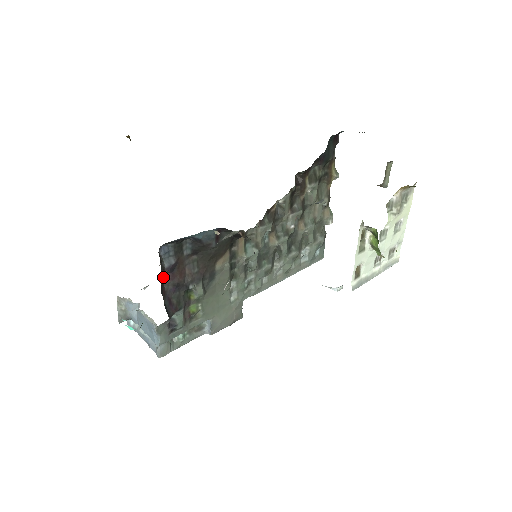
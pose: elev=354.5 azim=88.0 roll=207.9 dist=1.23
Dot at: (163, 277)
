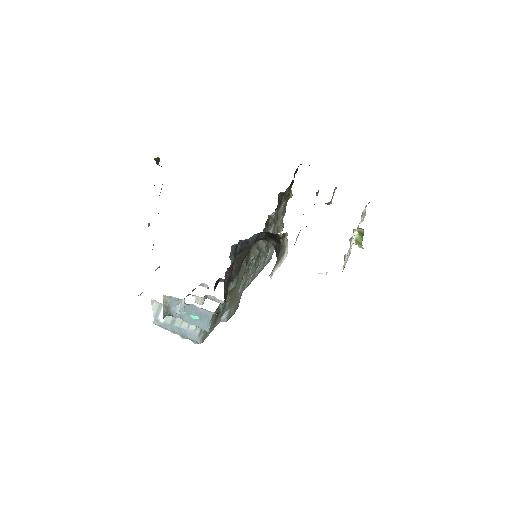
Dot at: occluded
